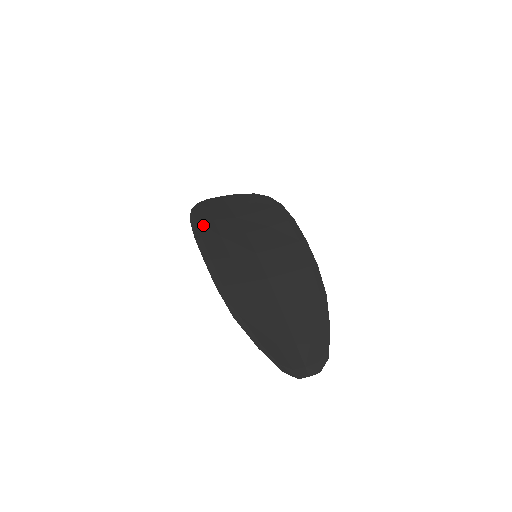
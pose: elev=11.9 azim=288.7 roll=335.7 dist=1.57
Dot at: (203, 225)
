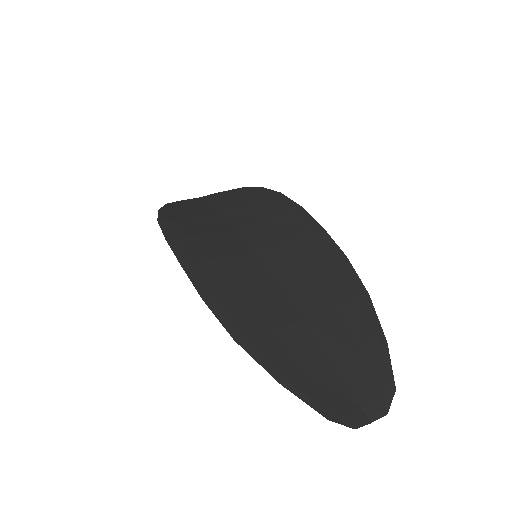
Dot at: (176, 224)
